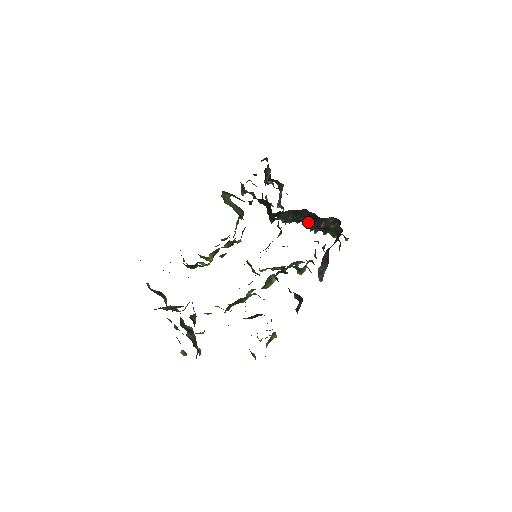
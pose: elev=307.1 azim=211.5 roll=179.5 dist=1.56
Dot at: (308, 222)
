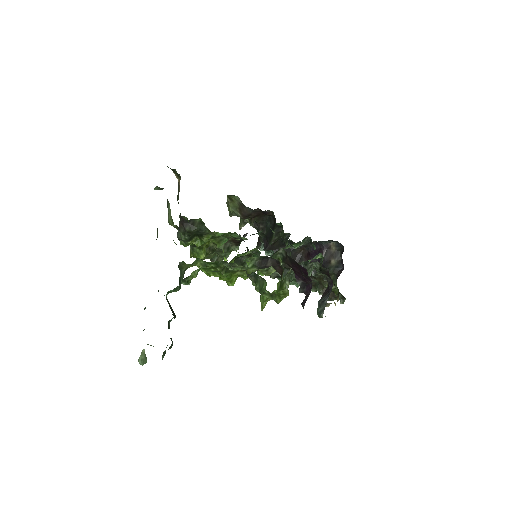
Dot at: occluded
